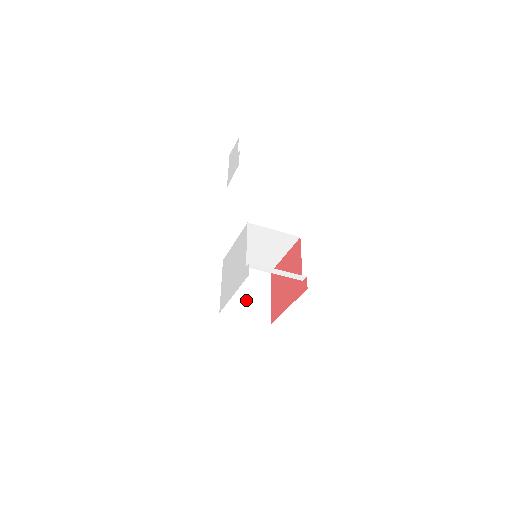
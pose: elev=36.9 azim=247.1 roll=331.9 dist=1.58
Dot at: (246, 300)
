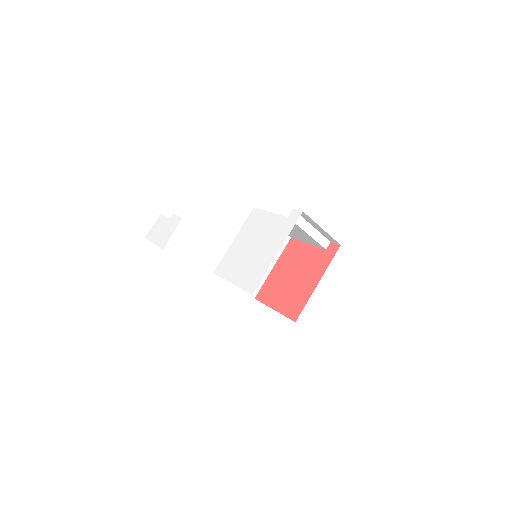
Dot at: occluded
